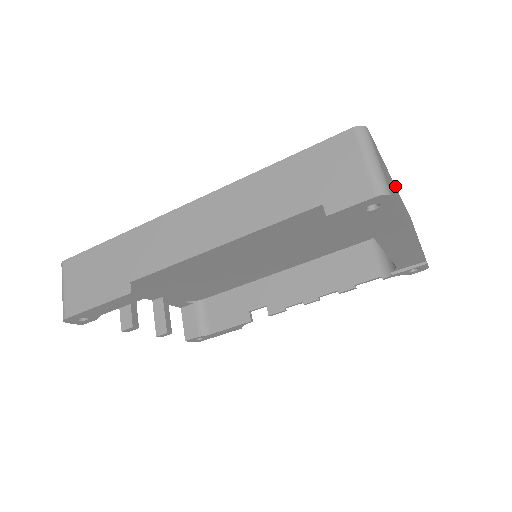
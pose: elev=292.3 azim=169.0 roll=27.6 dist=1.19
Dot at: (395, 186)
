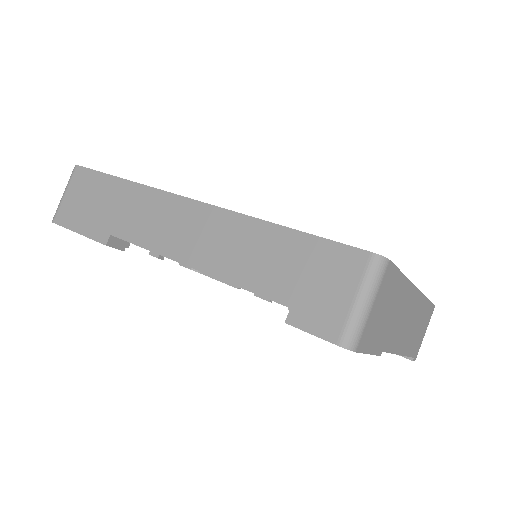
Dot at: (418, 290)
